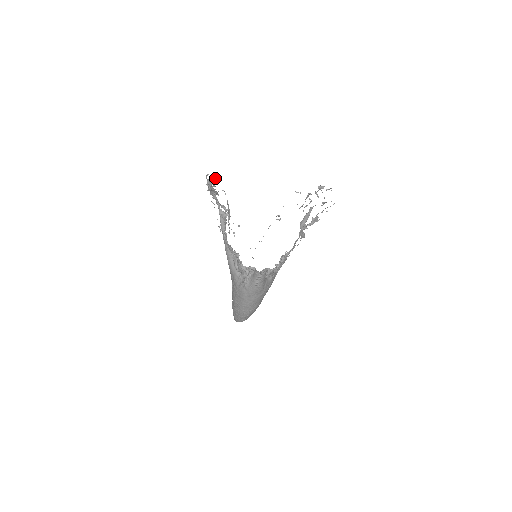
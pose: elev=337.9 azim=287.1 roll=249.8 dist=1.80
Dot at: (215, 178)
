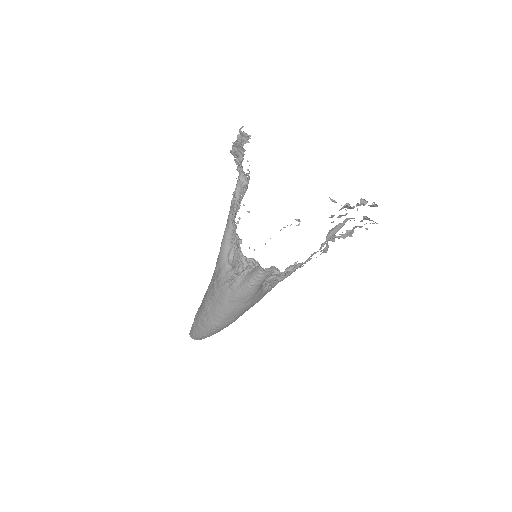
Dot at: (247, 138)
